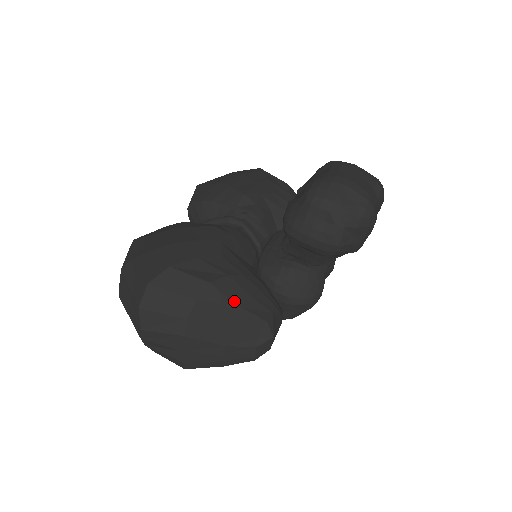
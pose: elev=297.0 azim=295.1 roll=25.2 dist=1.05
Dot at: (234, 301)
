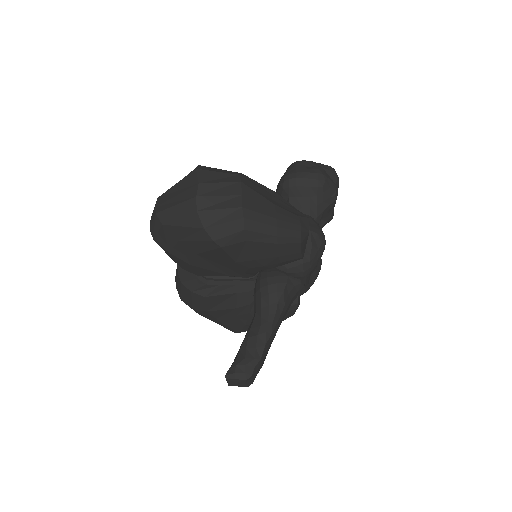
Dot at: (268, 189)
